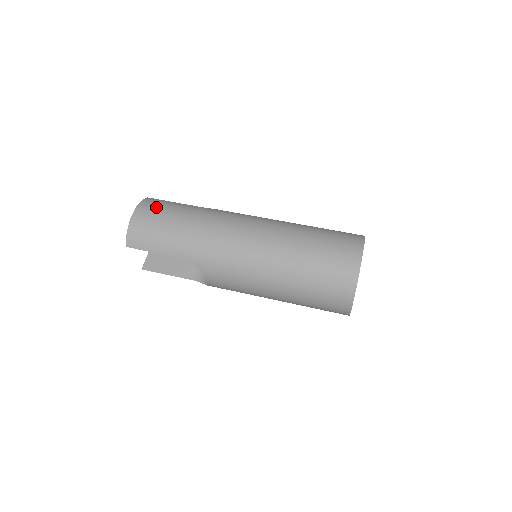
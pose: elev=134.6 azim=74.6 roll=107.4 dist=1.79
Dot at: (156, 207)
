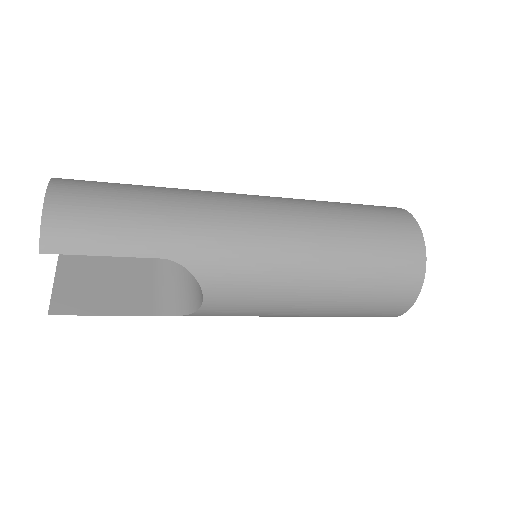
Dot at: (88, 183)
